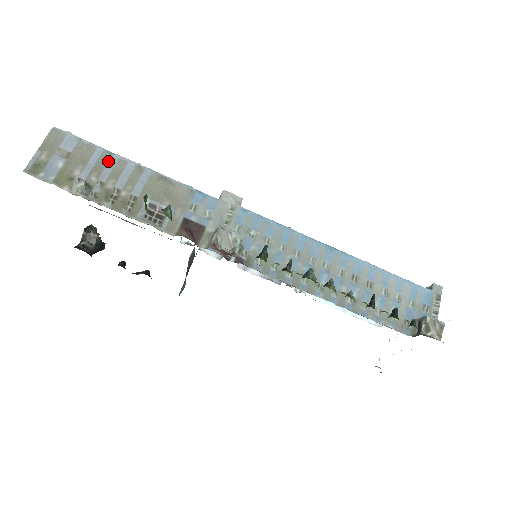
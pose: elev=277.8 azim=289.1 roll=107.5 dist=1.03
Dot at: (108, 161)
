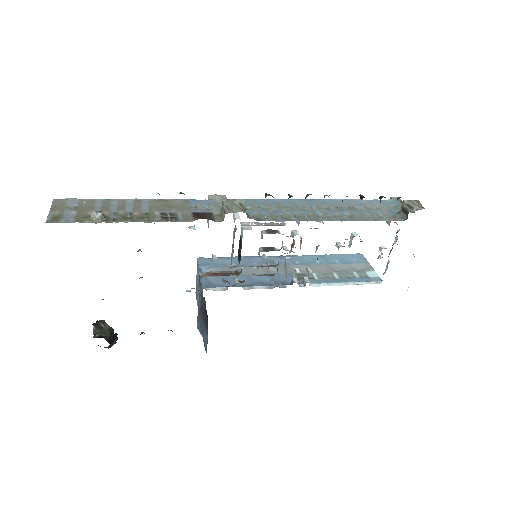
Dot at: (110, 203)
